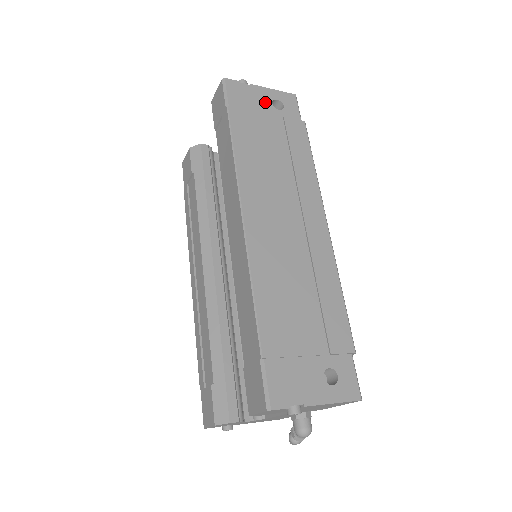
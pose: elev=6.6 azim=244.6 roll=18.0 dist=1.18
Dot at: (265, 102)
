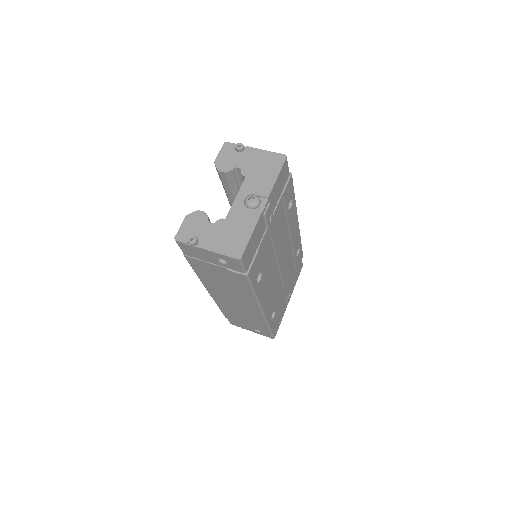
Dot at: (211, 258)
